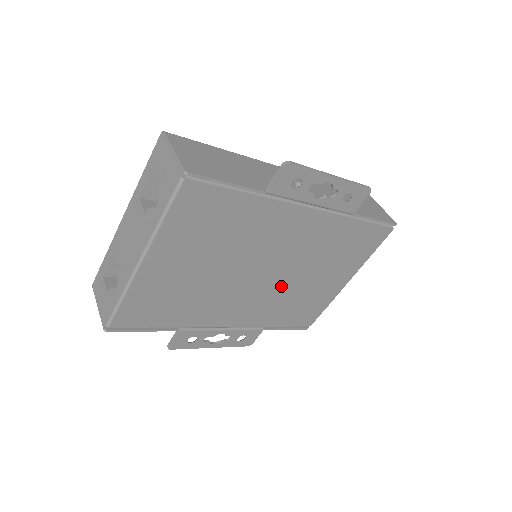
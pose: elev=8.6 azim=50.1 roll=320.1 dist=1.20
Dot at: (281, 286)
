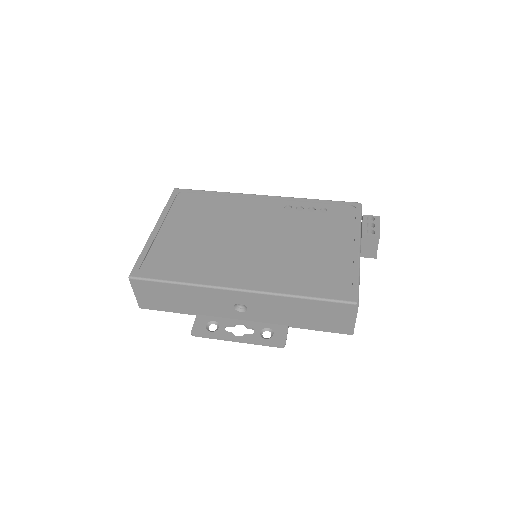
Dot at: occluded
